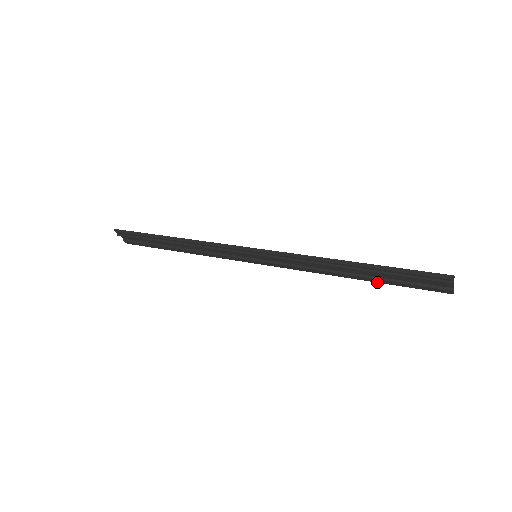
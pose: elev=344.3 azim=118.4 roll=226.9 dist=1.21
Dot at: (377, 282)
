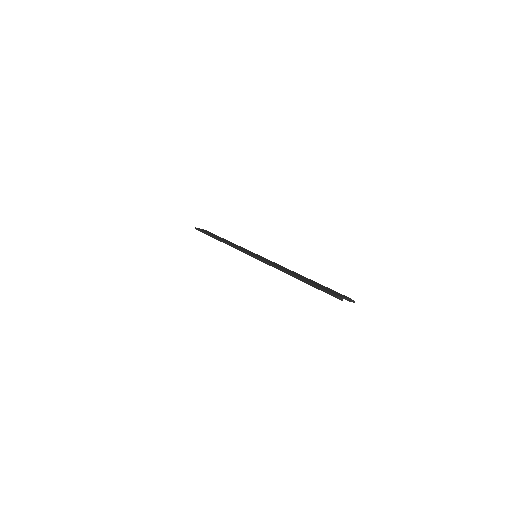
Dot at: occluded
